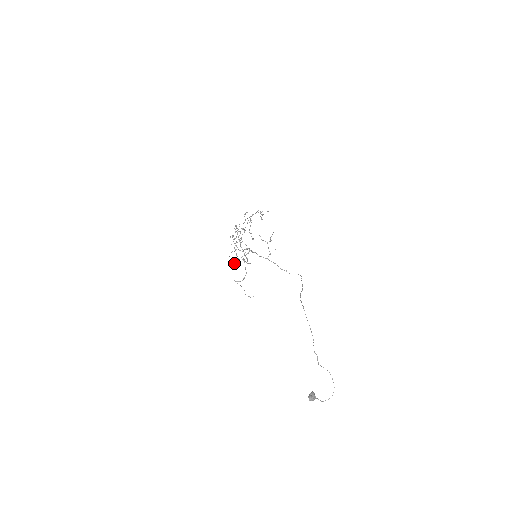
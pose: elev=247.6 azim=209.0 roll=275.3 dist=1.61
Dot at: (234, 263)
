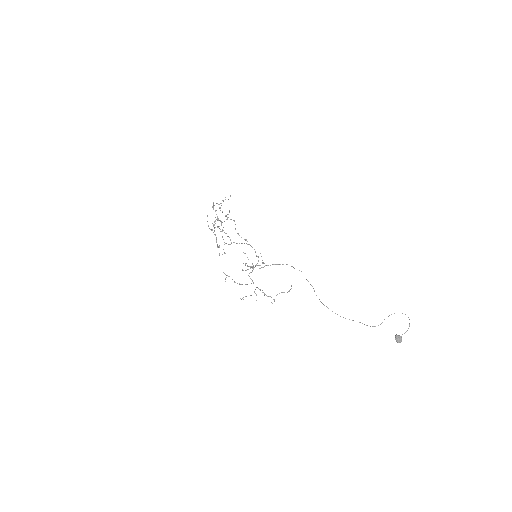
Dot at: occluded
